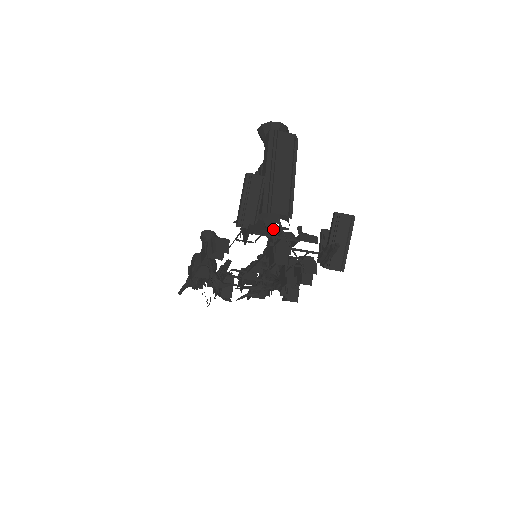
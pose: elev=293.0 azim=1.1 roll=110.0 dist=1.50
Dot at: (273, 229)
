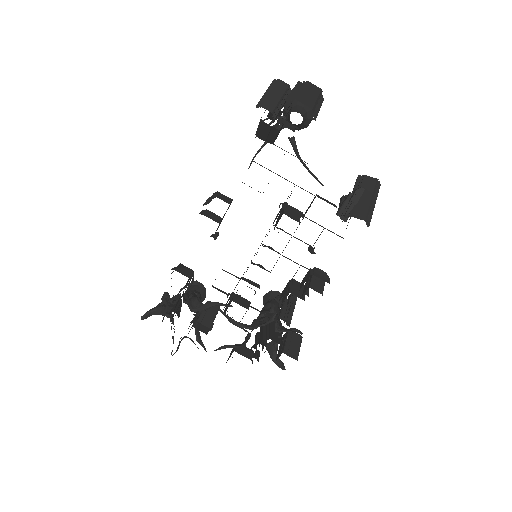
Dot at: (293, 131)
